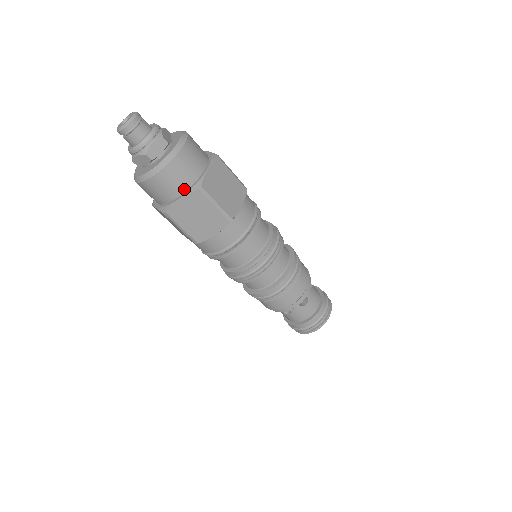
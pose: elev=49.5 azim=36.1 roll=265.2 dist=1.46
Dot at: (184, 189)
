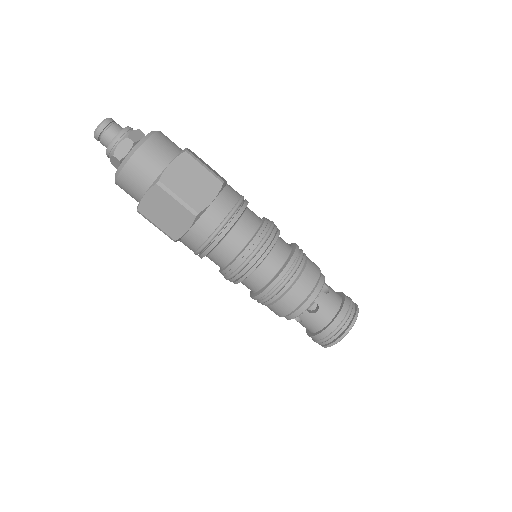
Dot at: (171, 158)
